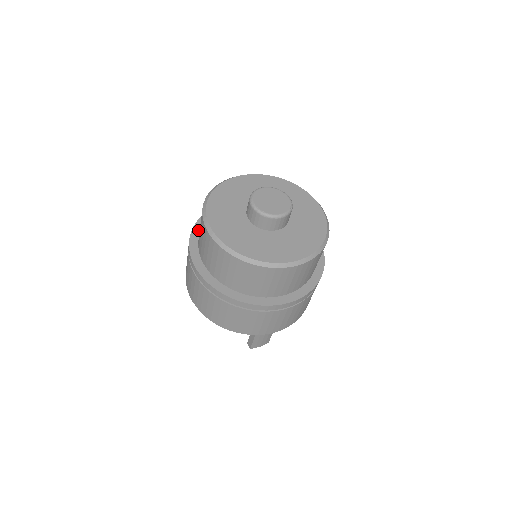
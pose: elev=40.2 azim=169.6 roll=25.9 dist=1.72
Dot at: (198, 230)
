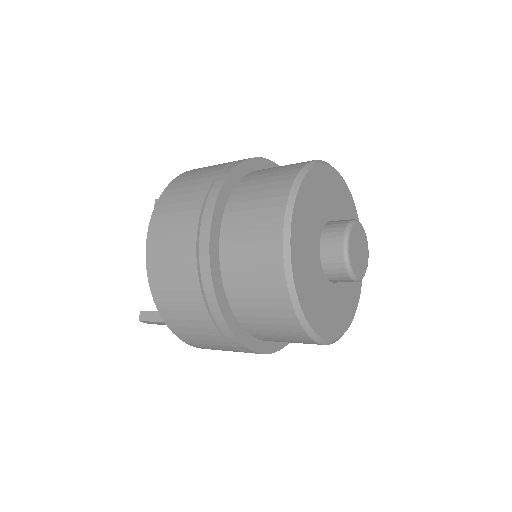
Dot at: (236, 178)
